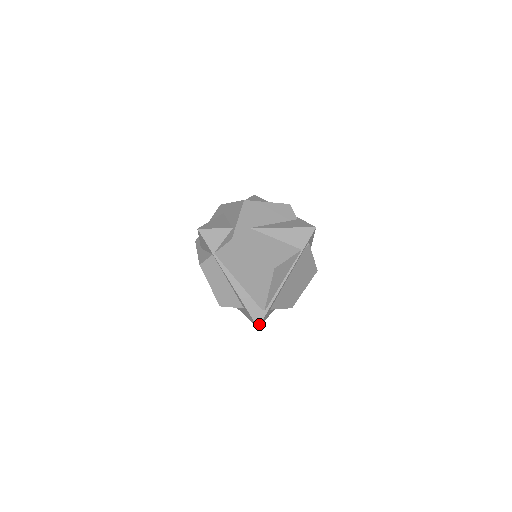
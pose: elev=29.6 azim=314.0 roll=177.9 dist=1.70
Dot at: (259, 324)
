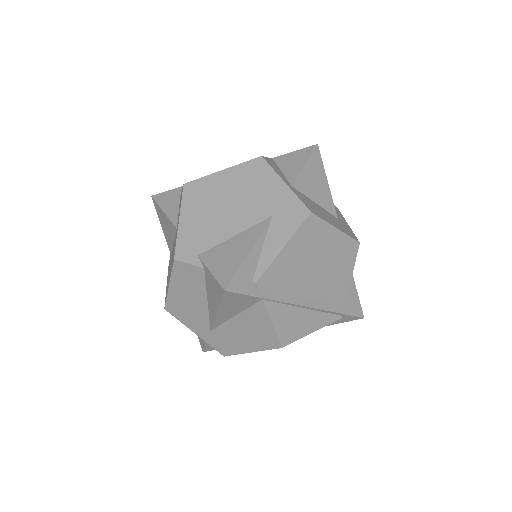
Dot at: (359, 318)
